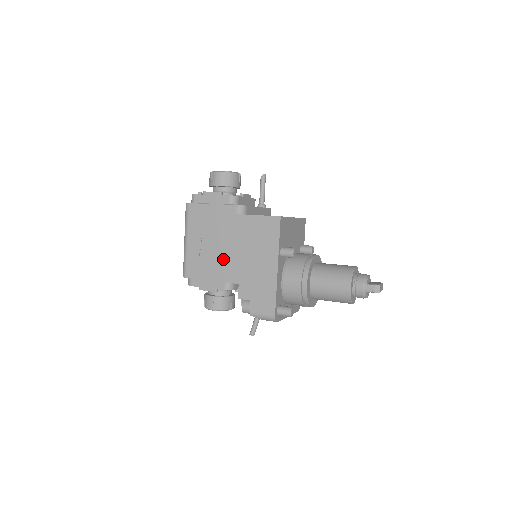
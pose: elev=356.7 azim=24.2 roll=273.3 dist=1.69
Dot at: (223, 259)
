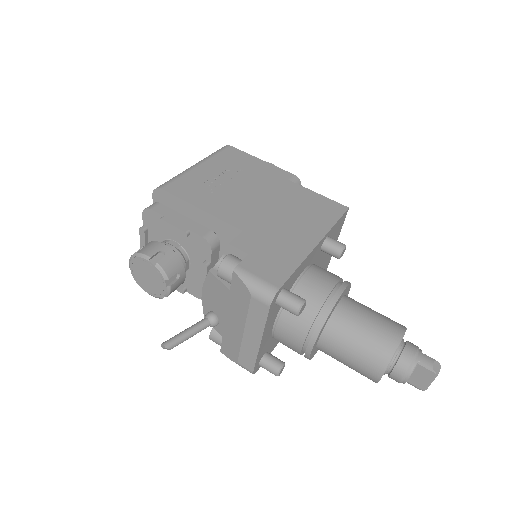
Dot at: (238, 200)
